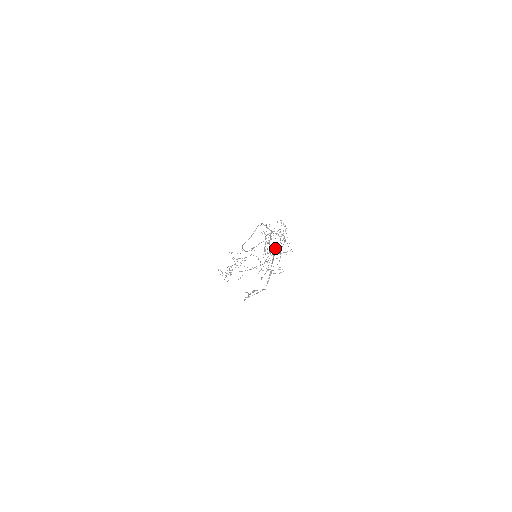
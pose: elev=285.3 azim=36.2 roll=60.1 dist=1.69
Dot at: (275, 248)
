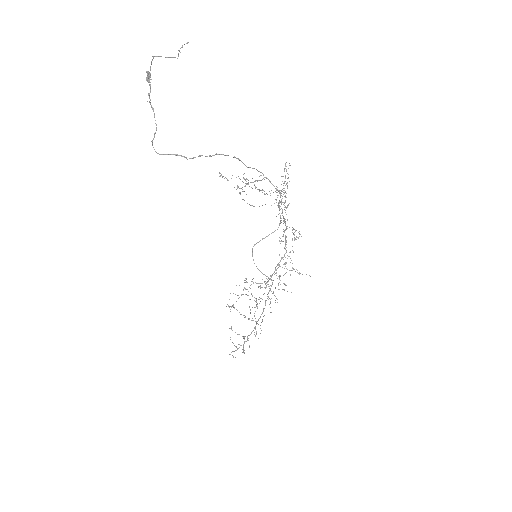
Dot at: occluded
